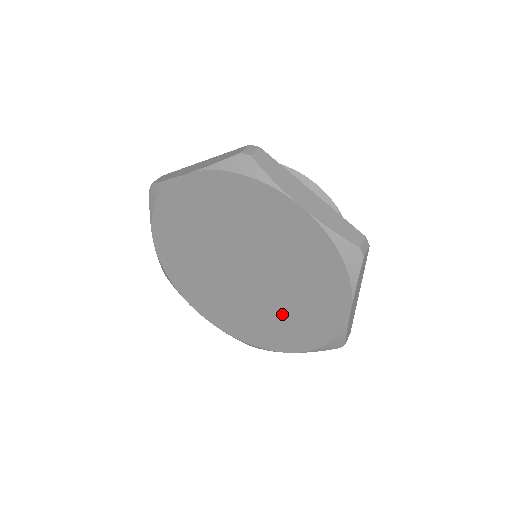
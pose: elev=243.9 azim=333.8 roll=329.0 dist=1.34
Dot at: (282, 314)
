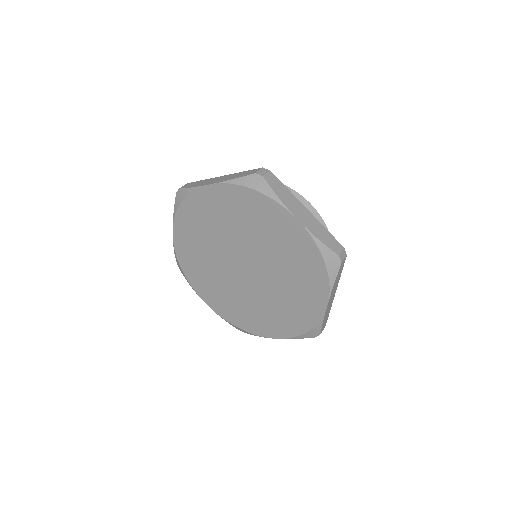
Dot at: (272, 305)
